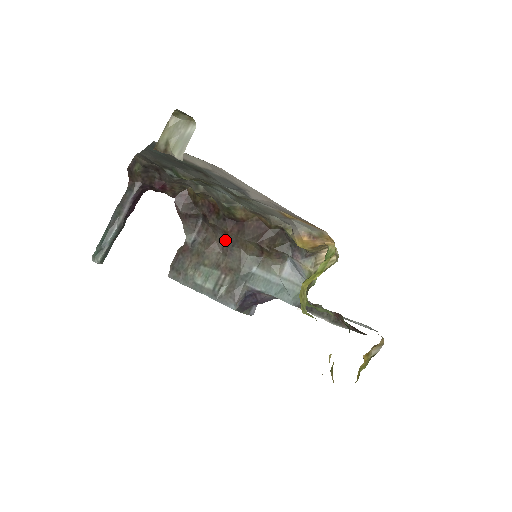
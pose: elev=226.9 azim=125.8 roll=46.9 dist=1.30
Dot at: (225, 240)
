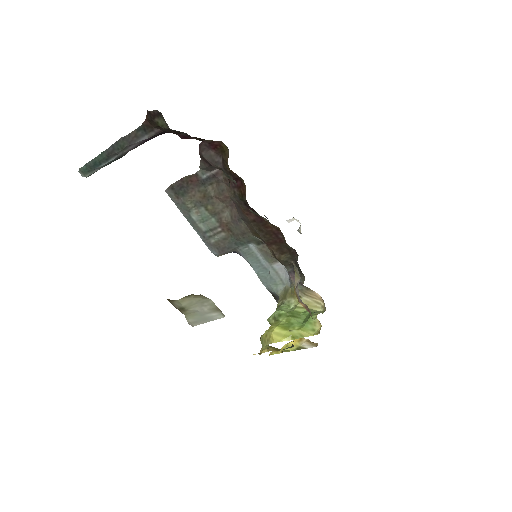
Dot at: (238, 208)
